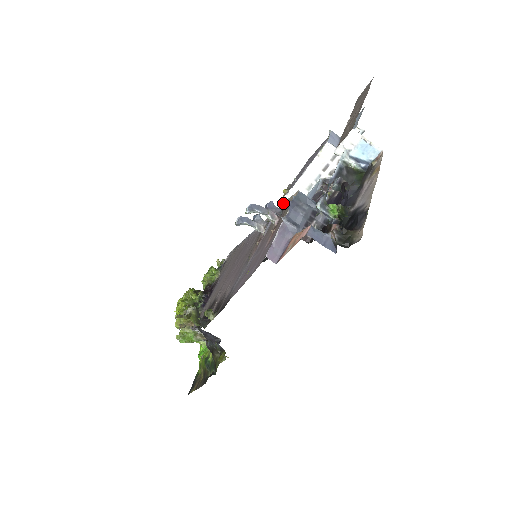
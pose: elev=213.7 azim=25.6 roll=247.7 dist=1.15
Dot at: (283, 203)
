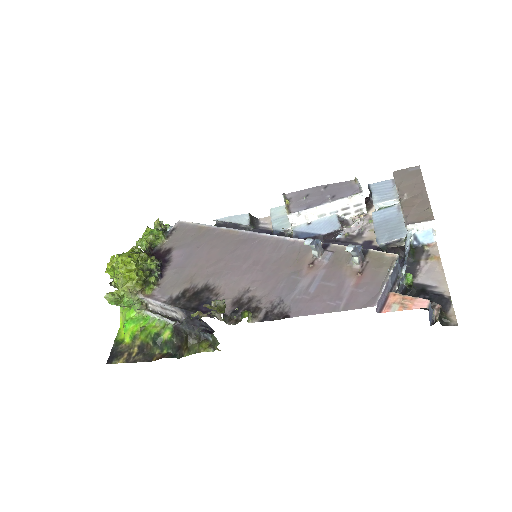
Dot at: occluded
